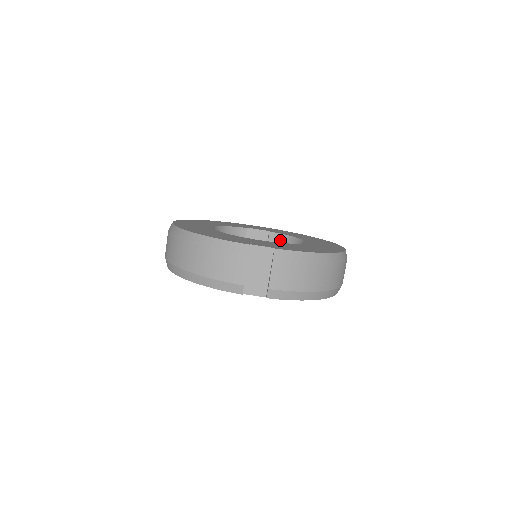
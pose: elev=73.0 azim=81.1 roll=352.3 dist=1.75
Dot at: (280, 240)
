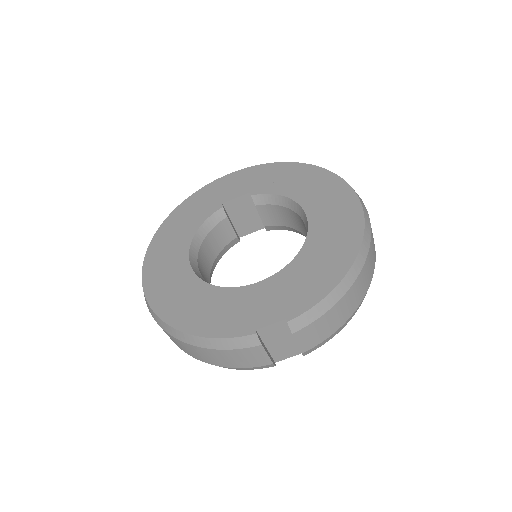
Dot at: (270, 202)
